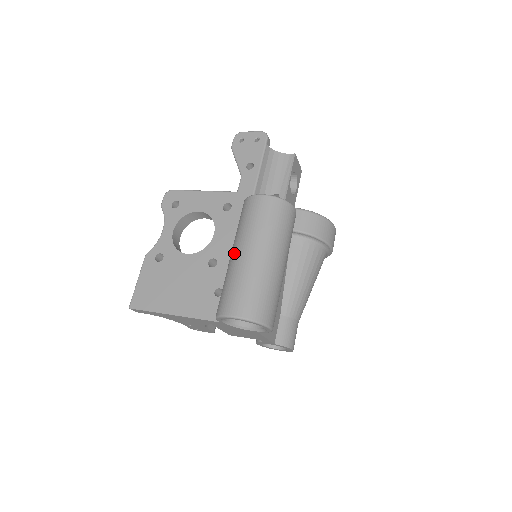
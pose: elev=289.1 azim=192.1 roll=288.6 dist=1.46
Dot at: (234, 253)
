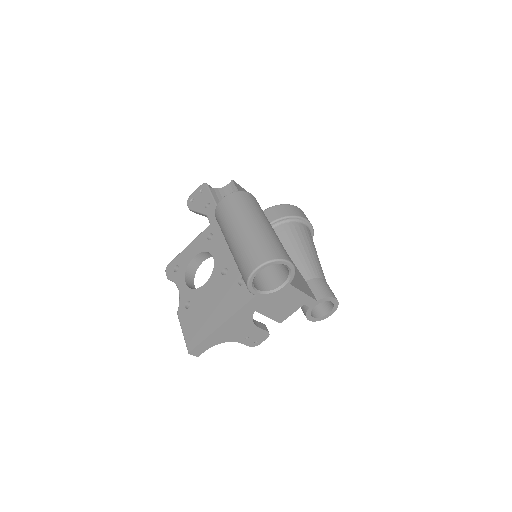
Dot at: (229, 243)
